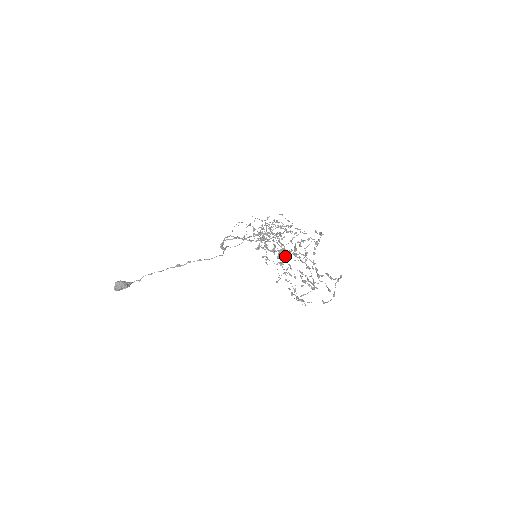
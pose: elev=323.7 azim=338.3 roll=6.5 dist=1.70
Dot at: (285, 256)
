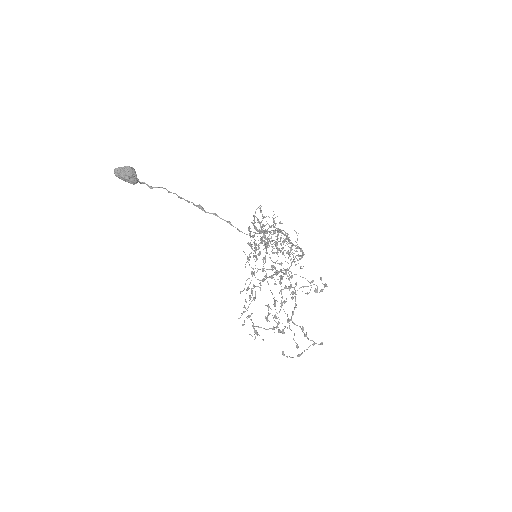
Dot at: occluded
